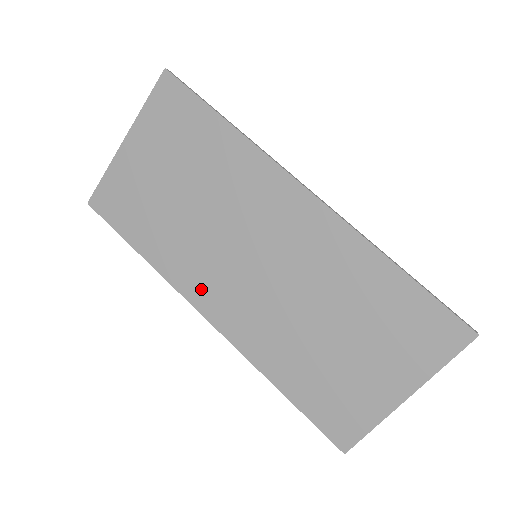
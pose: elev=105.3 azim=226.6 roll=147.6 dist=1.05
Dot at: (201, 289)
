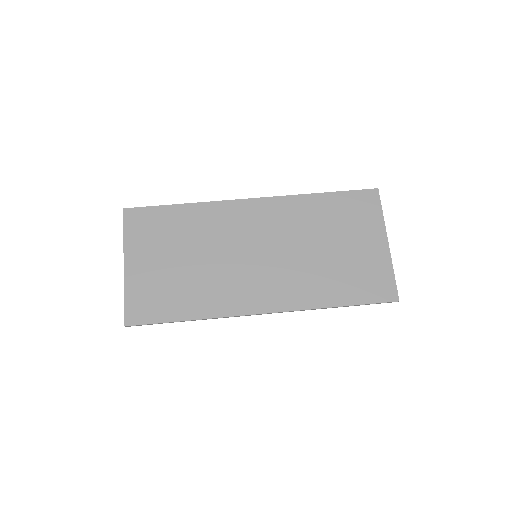
Dot at: (245, 300)
